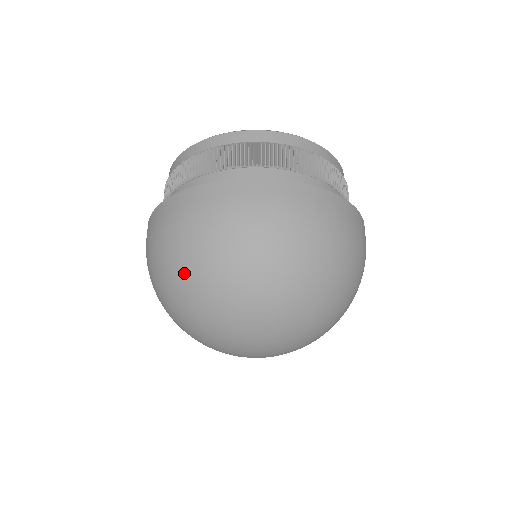
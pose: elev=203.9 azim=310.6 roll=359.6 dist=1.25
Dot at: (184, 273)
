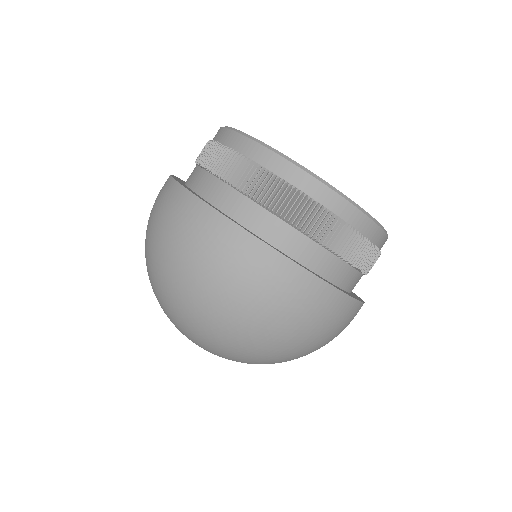
Dot at: (161, 272)
